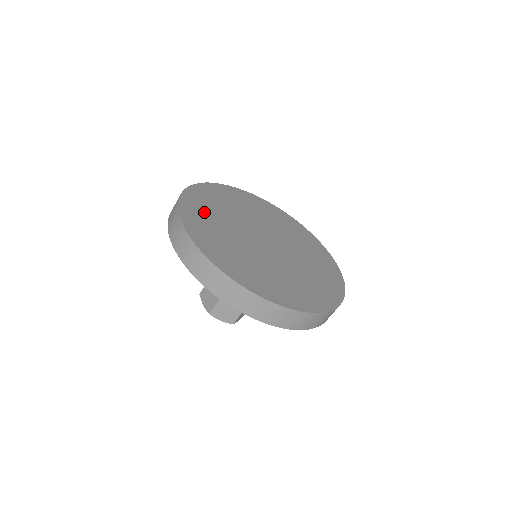
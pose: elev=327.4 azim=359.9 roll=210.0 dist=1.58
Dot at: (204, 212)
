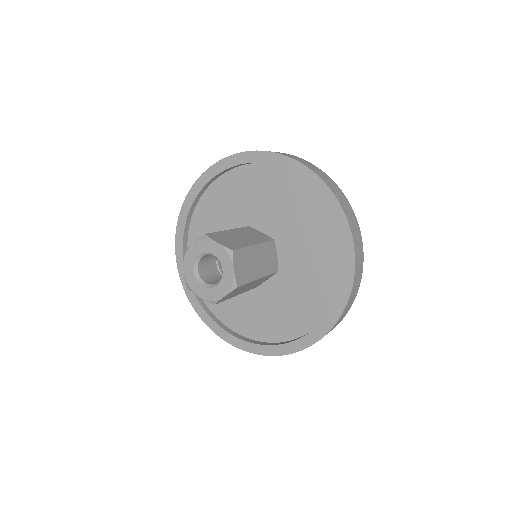
Dot at: occluded
